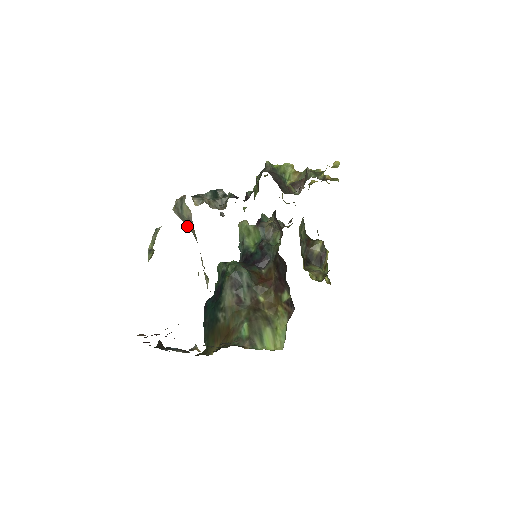
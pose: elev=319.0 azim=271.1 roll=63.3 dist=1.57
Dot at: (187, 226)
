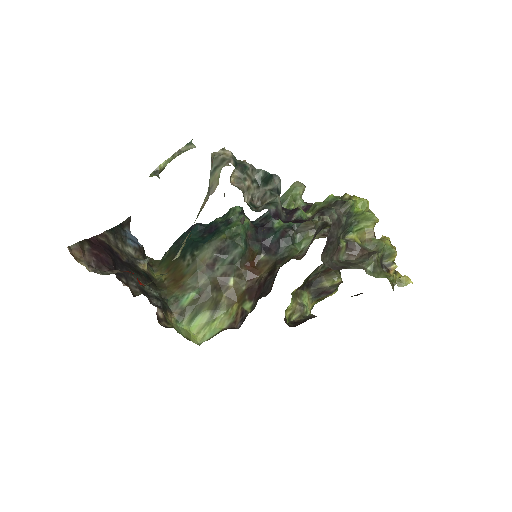
Dot at: occluded
